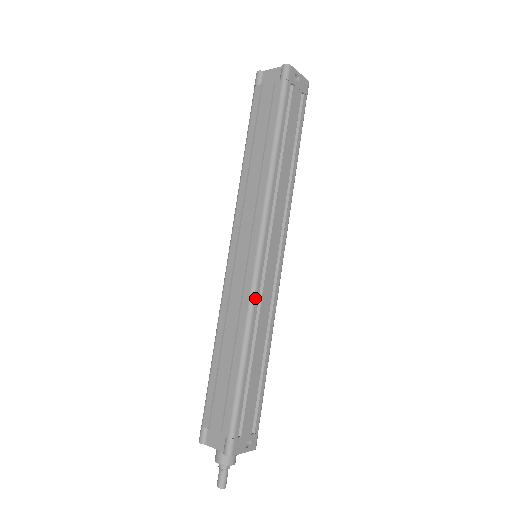
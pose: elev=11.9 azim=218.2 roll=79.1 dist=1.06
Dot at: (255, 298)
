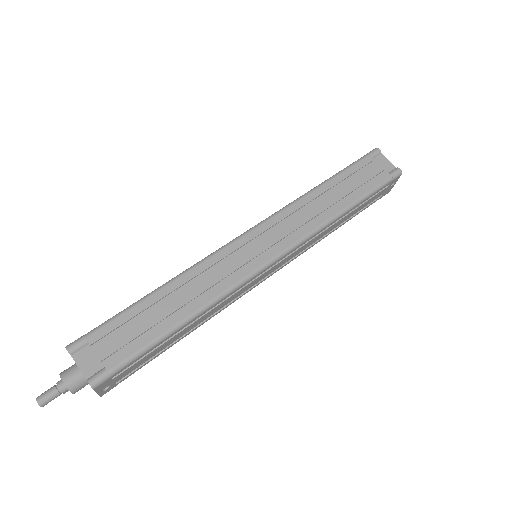
Dot at: (238, 288)
